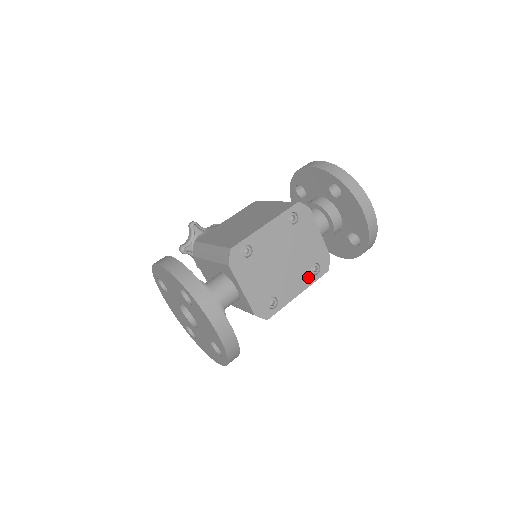
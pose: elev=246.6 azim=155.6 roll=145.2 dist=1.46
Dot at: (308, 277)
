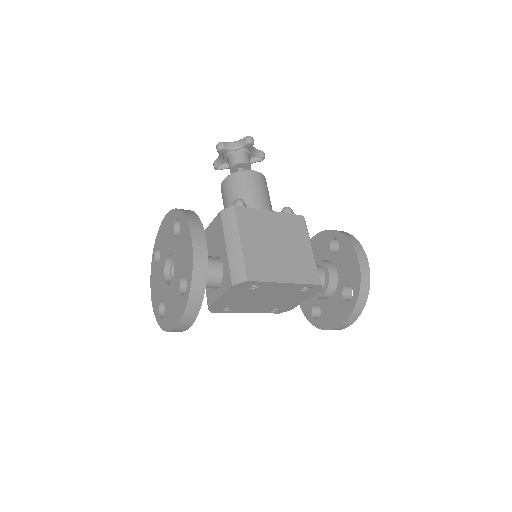
Dot at: (265, 310)
